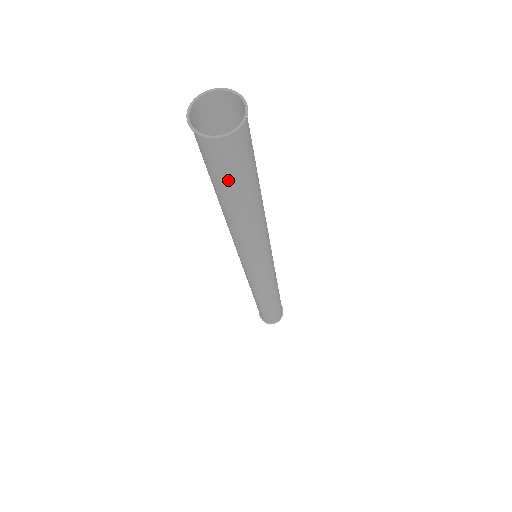
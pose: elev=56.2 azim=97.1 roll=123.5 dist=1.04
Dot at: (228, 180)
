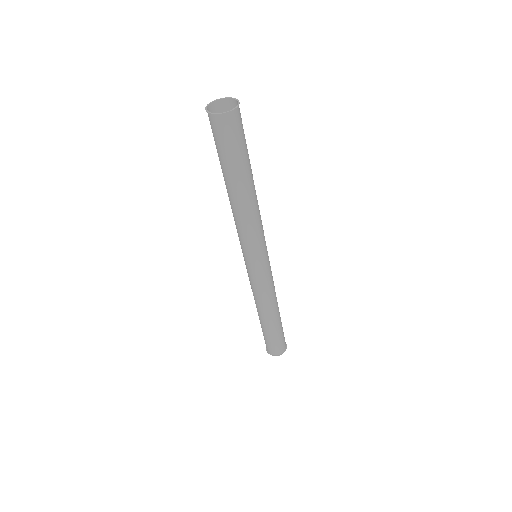
Dot at: (230, 153)
